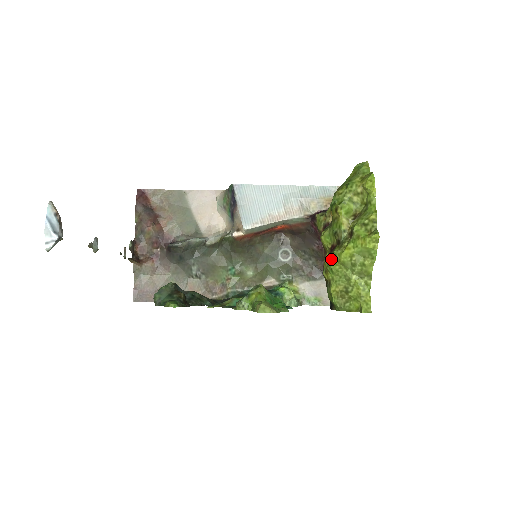
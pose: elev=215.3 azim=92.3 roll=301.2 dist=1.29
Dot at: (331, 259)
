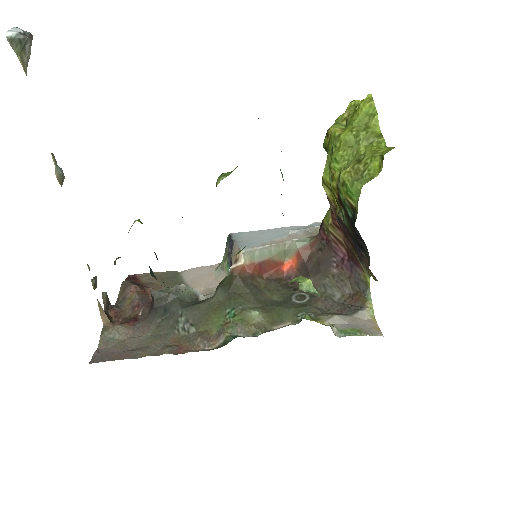
Dot at: (332, 154)
